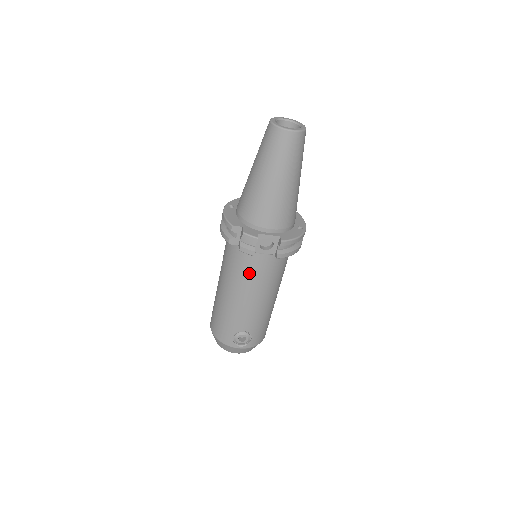
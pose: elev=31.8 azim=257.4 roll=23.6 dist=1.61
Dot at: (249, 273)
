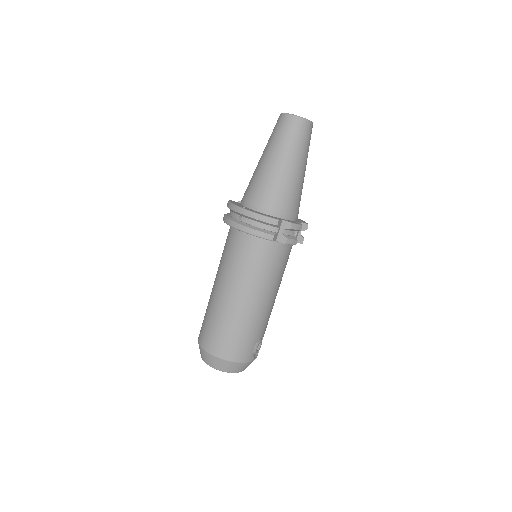
Dot at: (280, 268)
